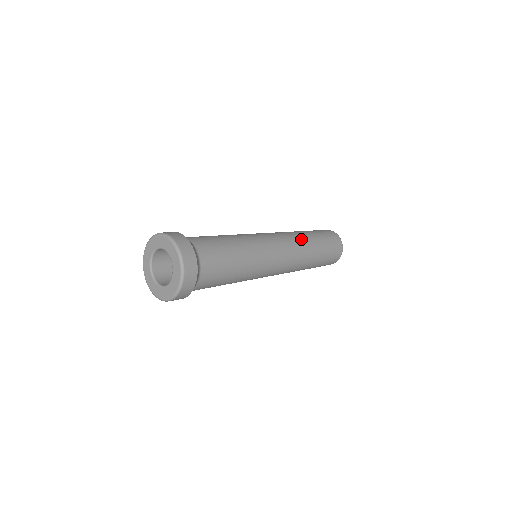
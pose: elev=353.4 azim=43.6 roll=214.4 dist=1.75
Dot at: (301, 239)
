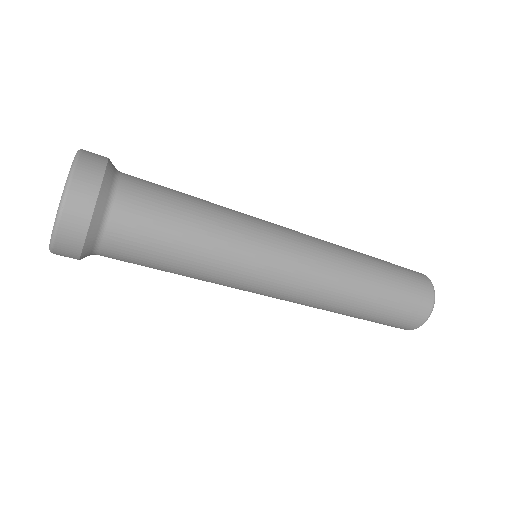
Dot at: (345, 254)
